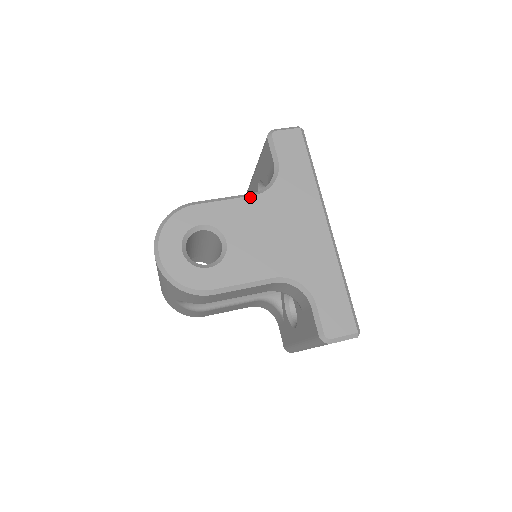
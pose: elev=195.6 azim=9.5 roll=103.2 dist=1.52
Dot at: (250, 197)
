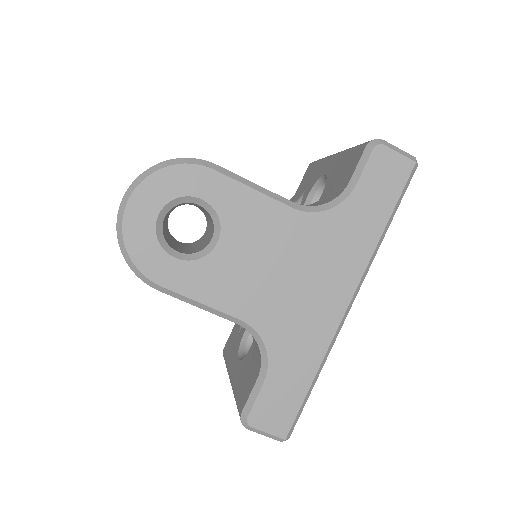
Dot at: (287, 207)
